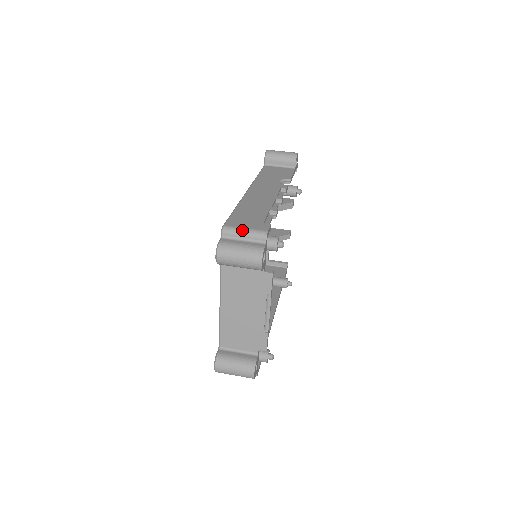
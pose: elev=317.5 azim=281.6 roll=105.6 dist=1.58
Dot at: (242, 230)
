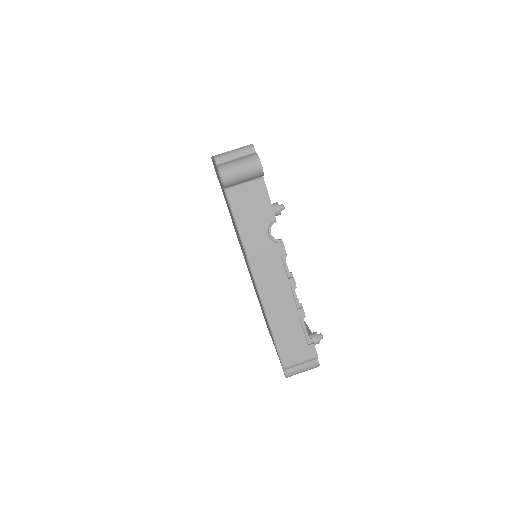
Dot at: (299, 364)
